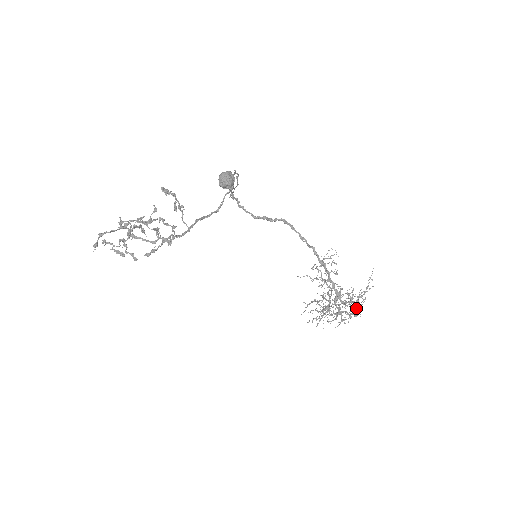
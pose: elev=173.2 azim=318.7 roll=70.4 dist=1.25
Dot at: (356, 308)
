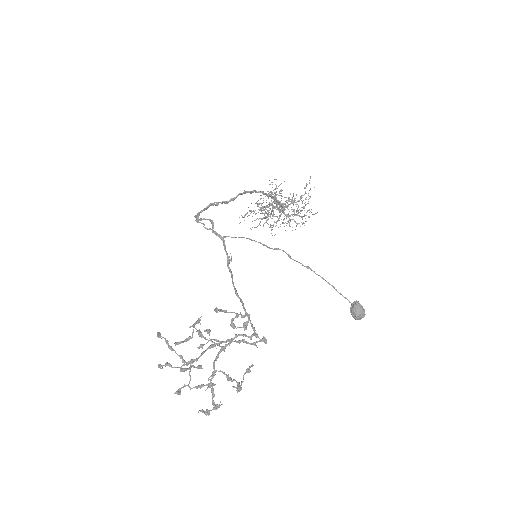
Dot at: (312, 214)
